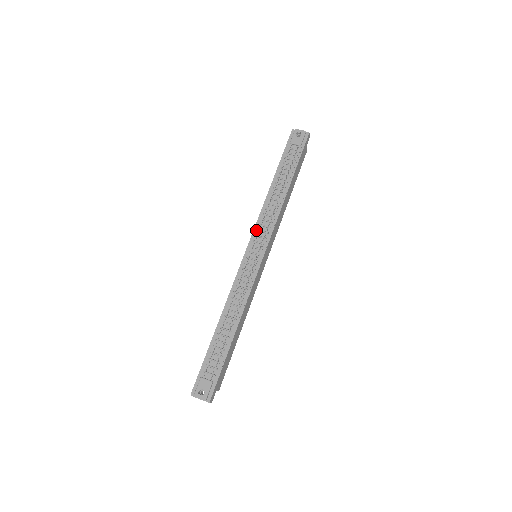
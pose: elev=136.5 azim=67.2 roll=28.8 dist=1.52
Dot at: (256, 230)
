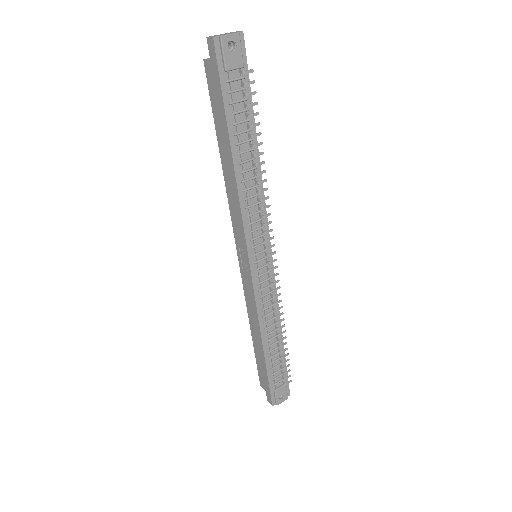
Dot at: (248, 233)
